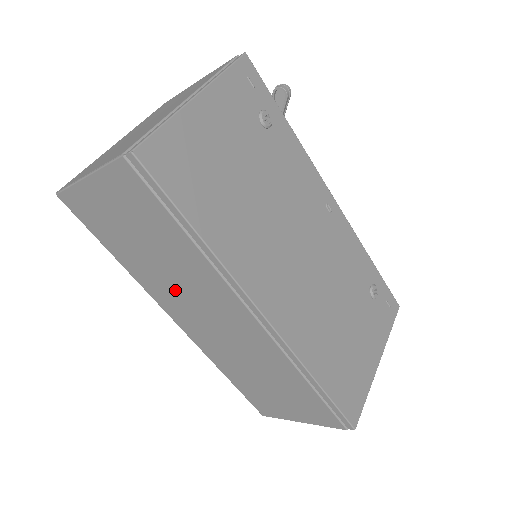
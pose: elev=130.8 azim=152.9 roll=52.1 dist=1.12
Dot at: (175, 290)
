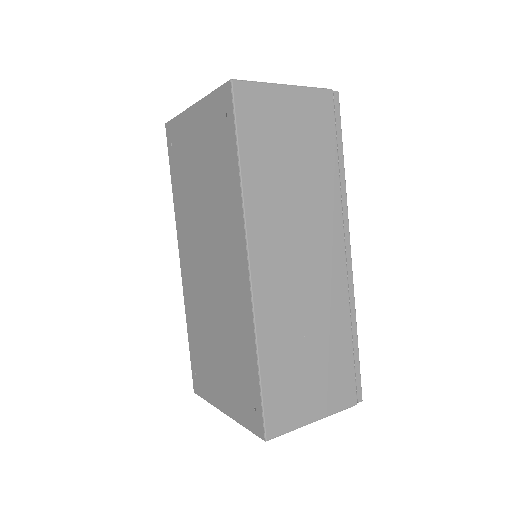
Dot at: (286, 216)
